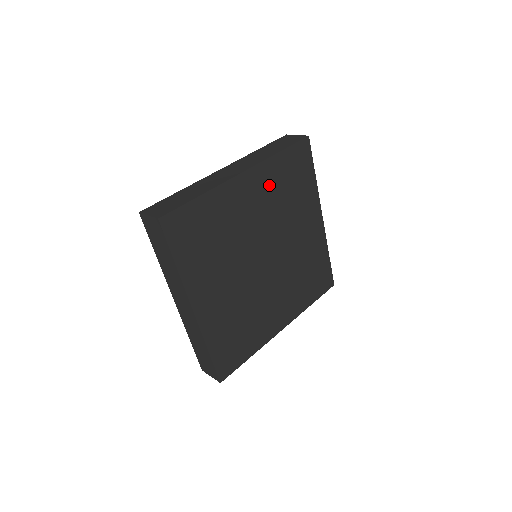
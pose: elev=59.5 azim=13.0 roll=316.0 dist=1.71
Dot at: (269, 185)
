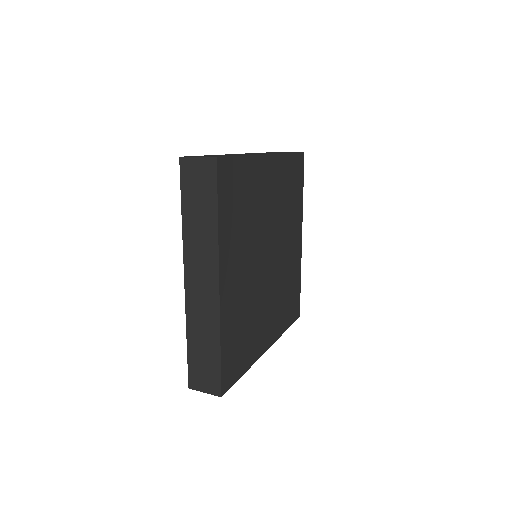
Dot at: (281, 181)
